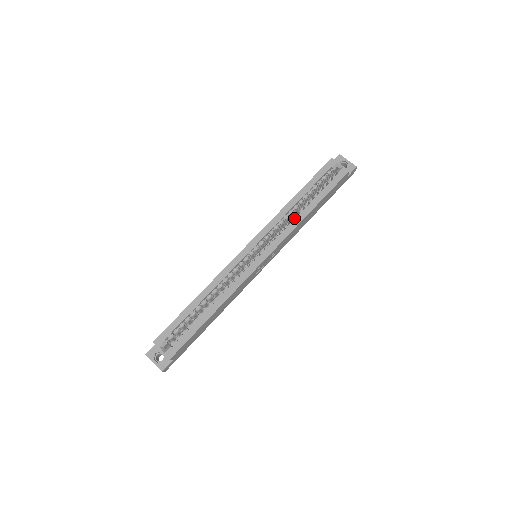
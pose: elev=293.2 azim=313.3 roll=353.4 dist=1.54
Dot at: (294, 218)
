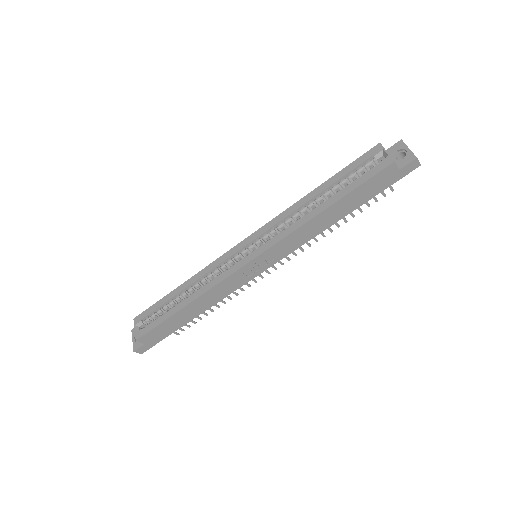
Dot at: occluded
